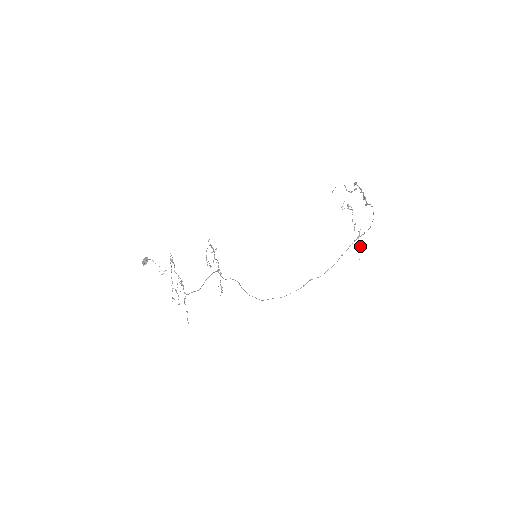
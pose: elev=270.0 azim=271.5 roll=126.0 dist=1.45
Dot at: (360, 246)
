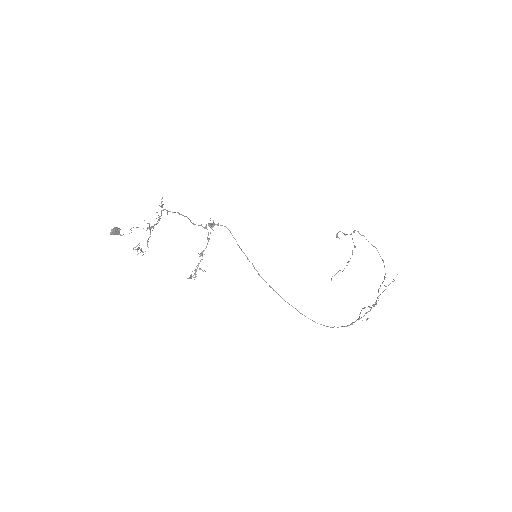
Dot at: (392, 281)
